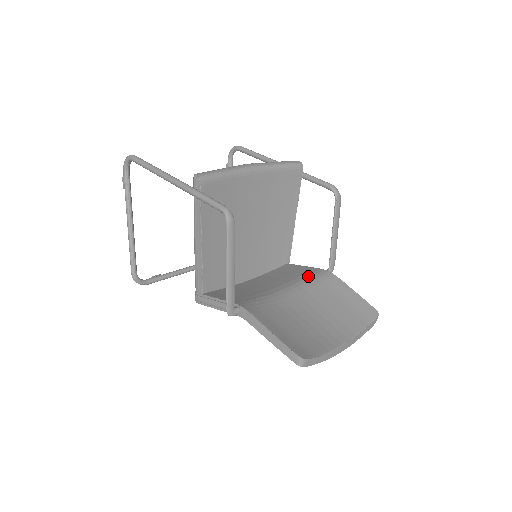
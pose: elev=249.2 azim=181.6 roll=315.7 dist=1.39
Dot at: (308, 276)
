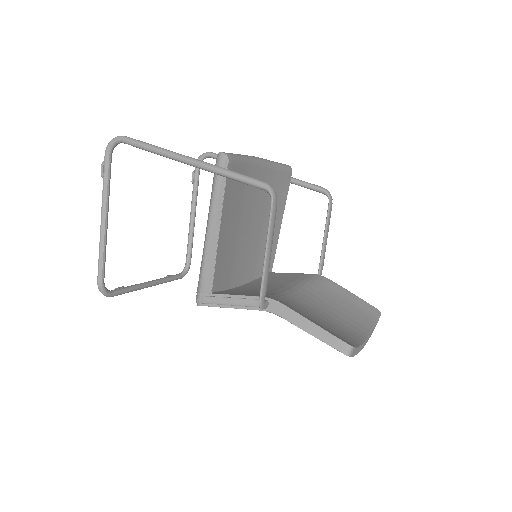
Dot at: (304, 279)
